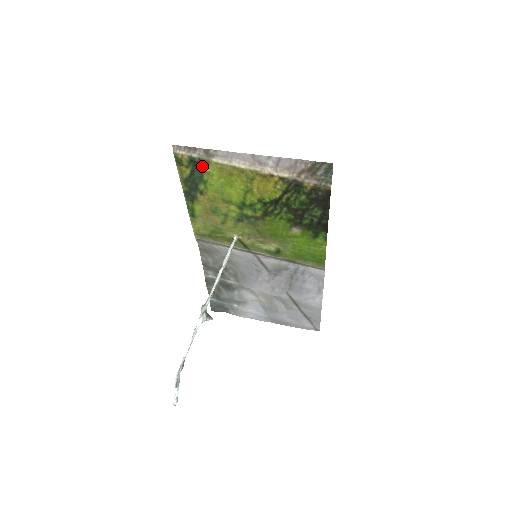
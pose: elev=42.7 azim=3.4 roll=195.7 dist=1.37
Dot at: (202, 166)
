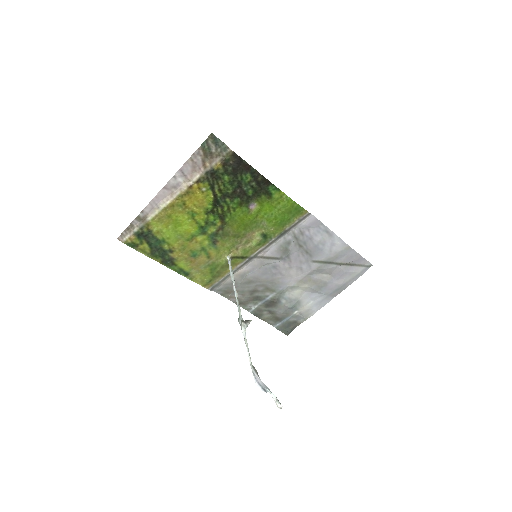
Dot at: (148, 232)
